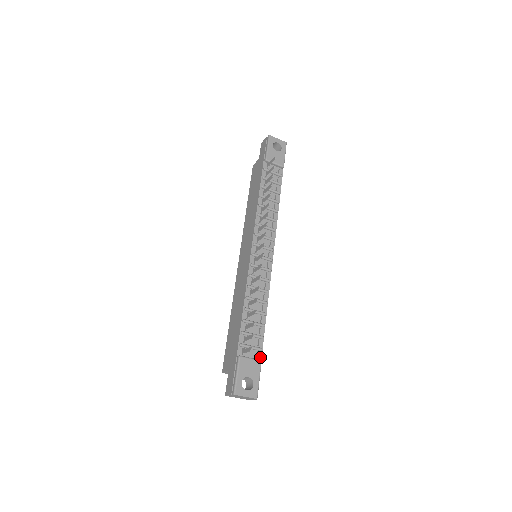
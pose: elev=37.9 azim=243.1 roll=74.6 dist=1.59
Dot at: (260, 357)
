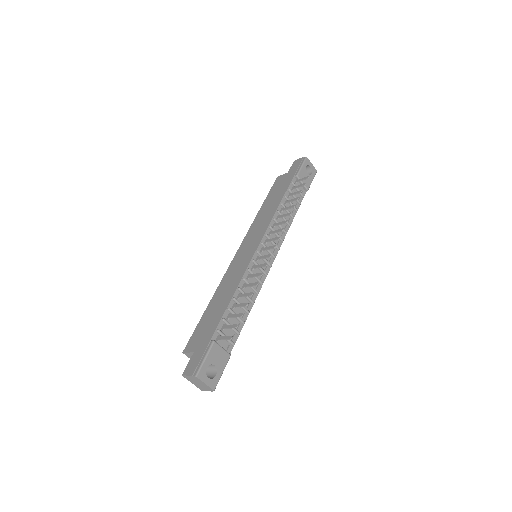
Dot at: (230, 351)
